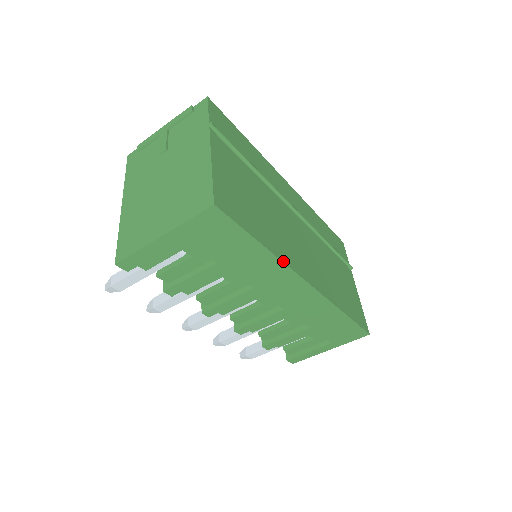
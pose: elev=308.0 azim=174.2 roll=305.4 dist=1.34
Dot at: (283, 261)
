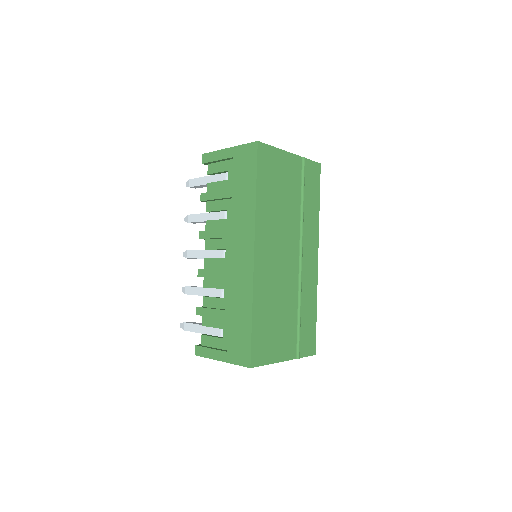
Dot at: (256, 216)
